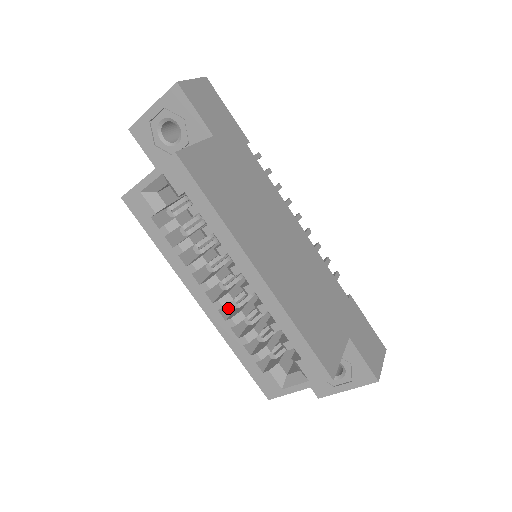
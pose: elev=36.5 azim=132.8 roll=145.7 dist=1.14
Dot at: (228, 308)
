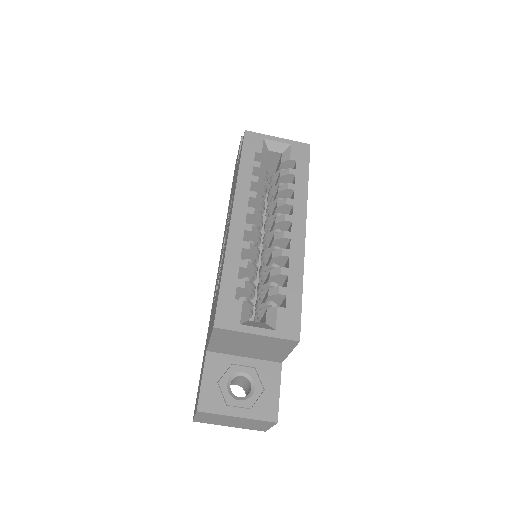
Dot at: occluded
